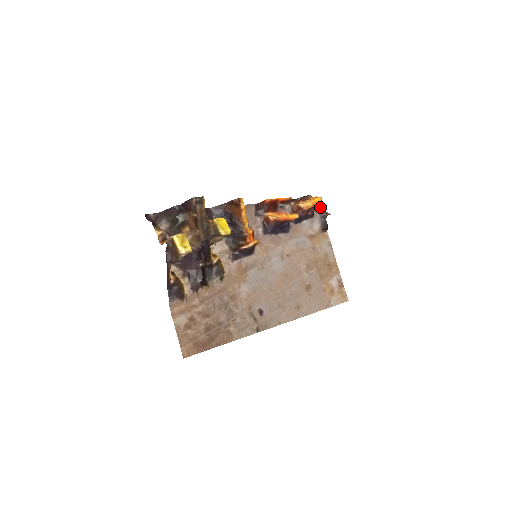
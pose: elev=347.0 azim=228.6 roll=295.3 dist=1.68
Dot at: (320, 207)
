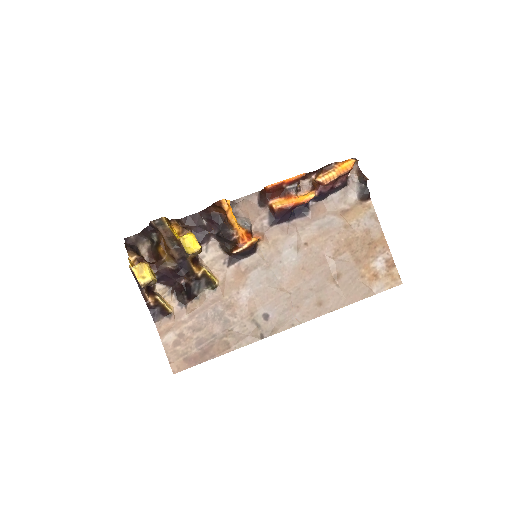
Dot at: (359, 169)
